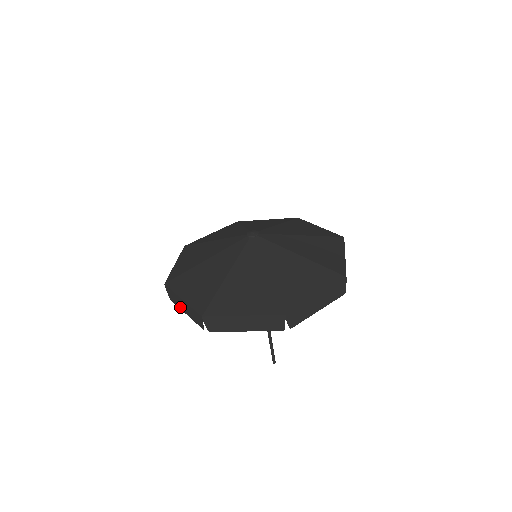
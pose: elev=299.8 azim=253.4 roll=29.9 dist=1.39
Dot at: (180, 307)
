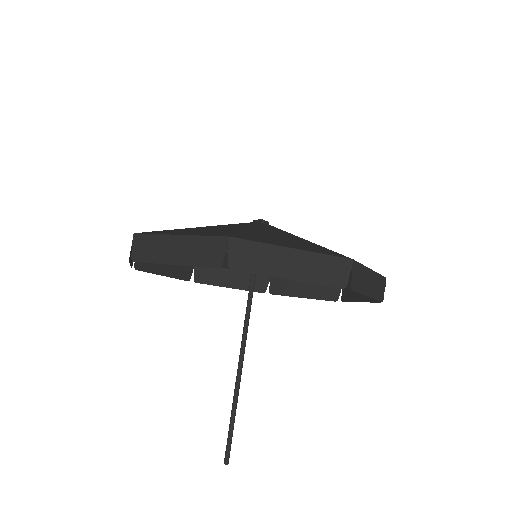
Dot at: (131, 263)
